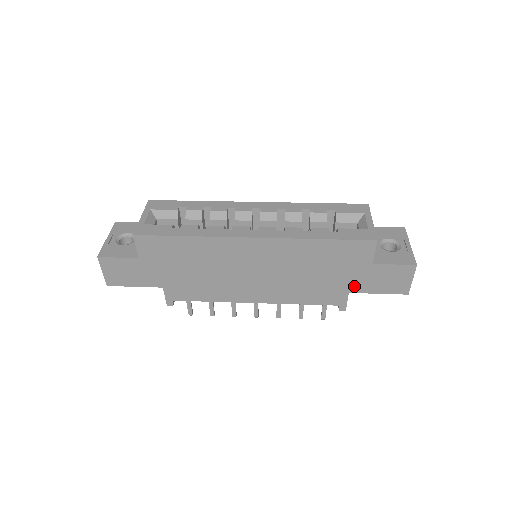
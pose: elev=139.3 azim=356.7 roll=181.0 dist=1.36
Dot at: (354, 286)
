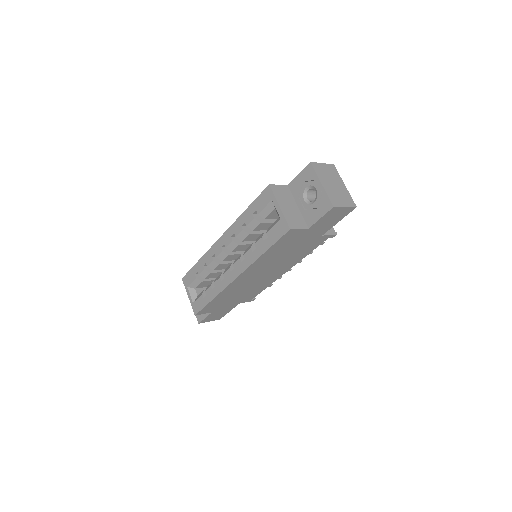
Dot at: (319, 234)
